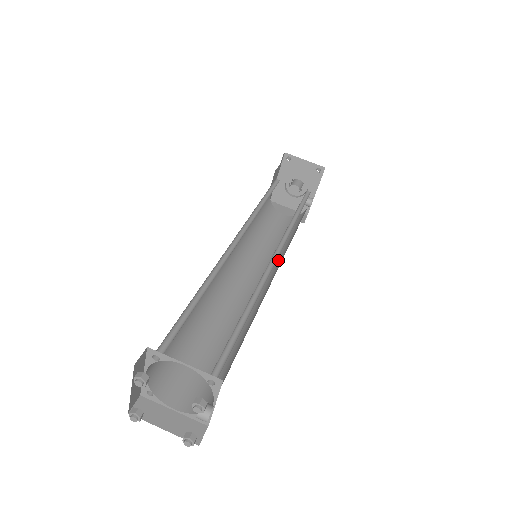
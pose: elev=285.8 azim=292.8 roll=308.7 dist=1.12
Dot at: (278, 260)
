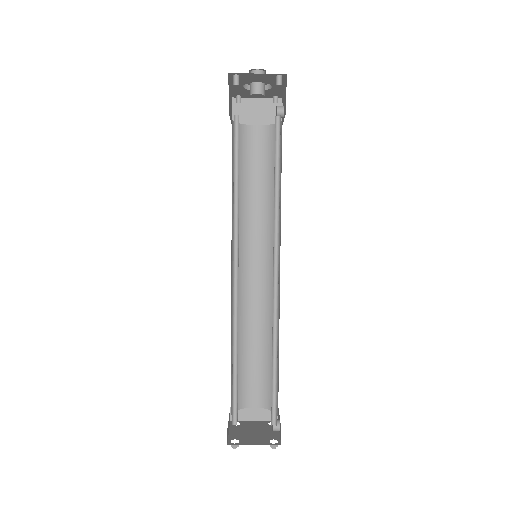
Dot at: occluded
